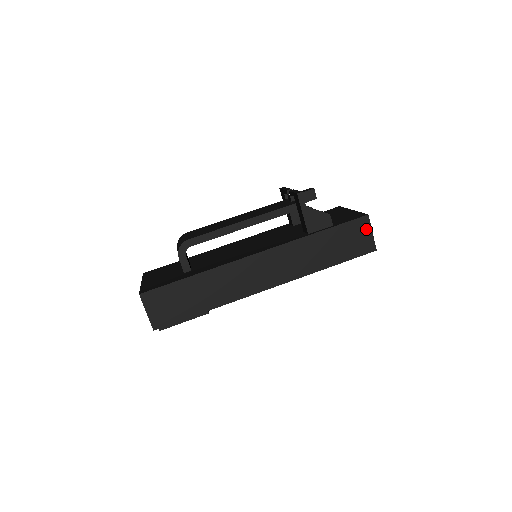
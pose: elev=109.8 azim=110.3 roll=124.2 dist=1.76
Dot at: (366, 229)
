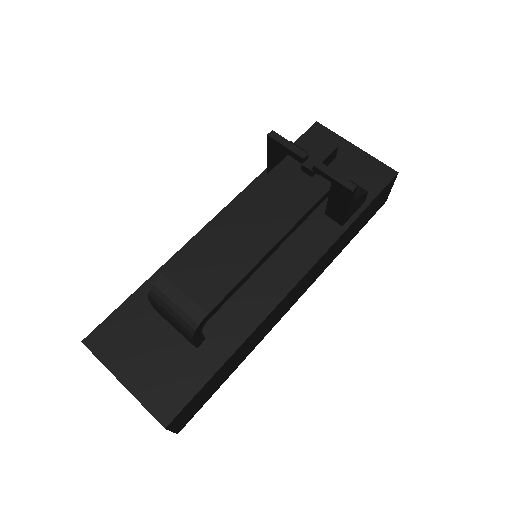
Dot at: (389, 188)
